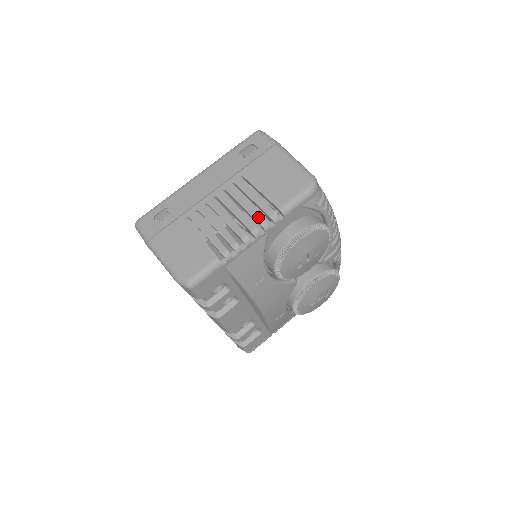
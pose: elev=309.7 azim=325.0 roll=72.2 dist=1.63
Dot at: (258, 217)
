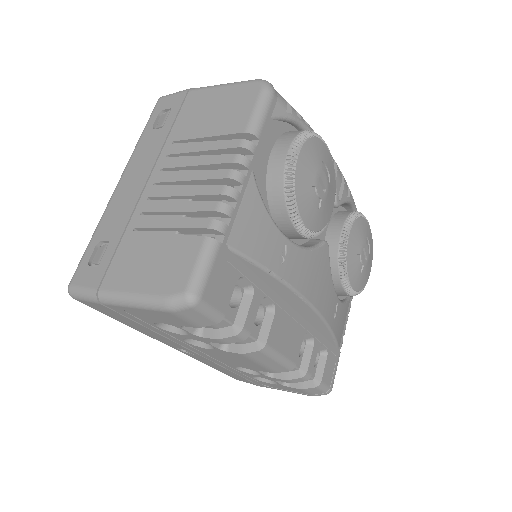
Dot at: (225, 158)
